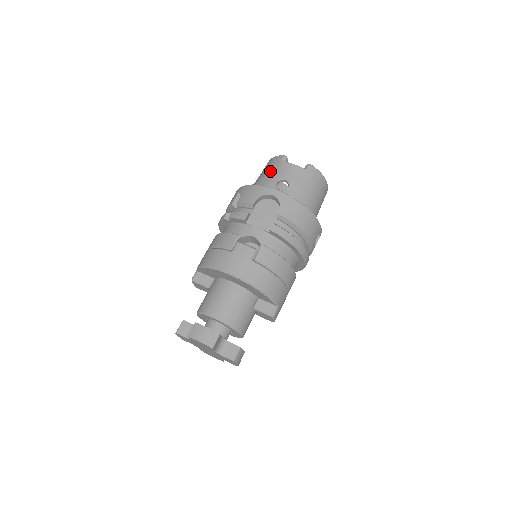
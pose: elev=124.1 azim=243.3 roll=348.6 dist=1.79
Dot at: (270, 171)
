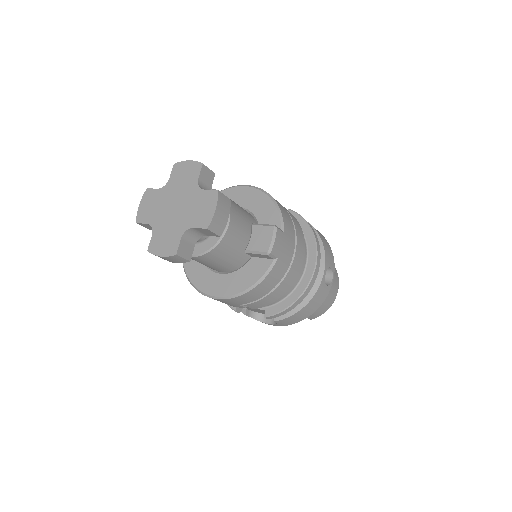
Dot at: occluded
